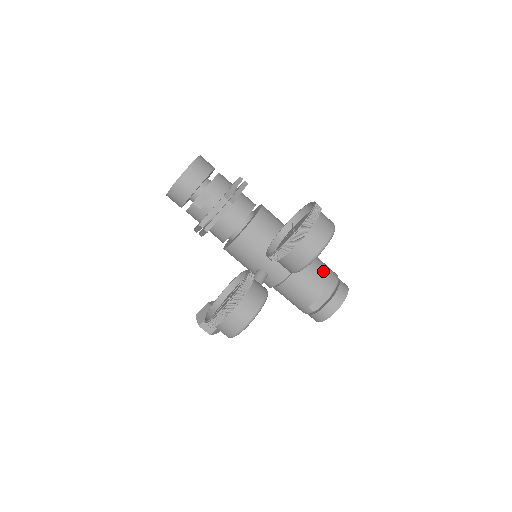
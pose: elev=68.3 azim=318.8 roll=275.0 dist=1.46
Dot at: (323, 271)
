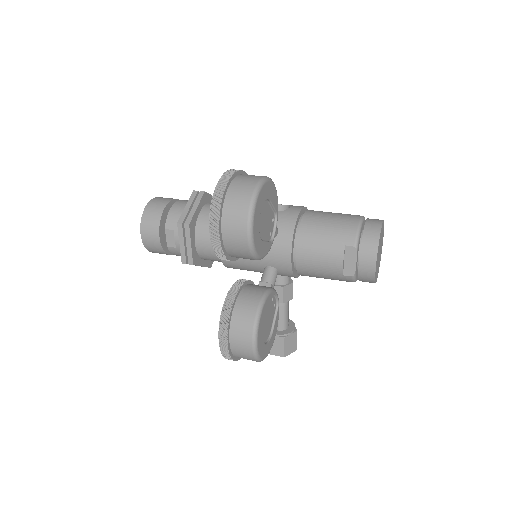
Dot at: (332, 225)
